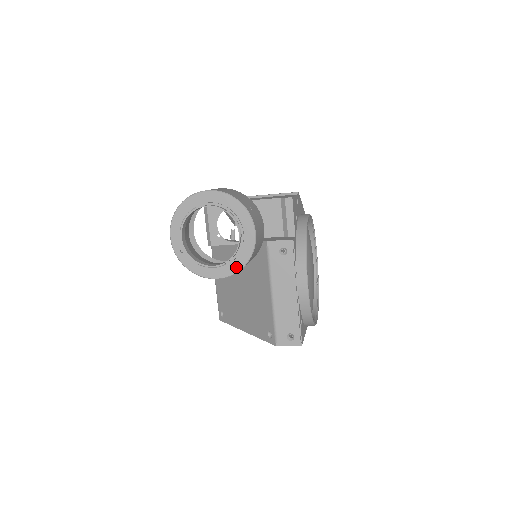
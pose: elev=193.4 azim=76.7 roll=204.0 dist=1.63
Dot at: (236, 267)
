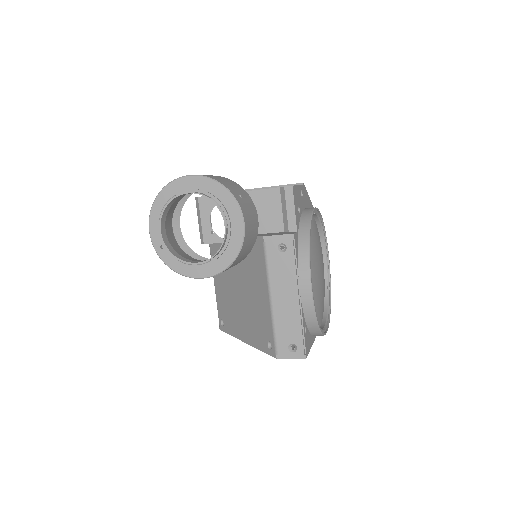
Dot at: (223, 264)
